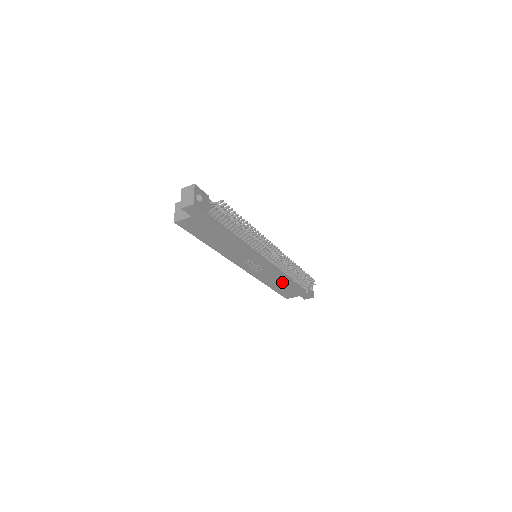
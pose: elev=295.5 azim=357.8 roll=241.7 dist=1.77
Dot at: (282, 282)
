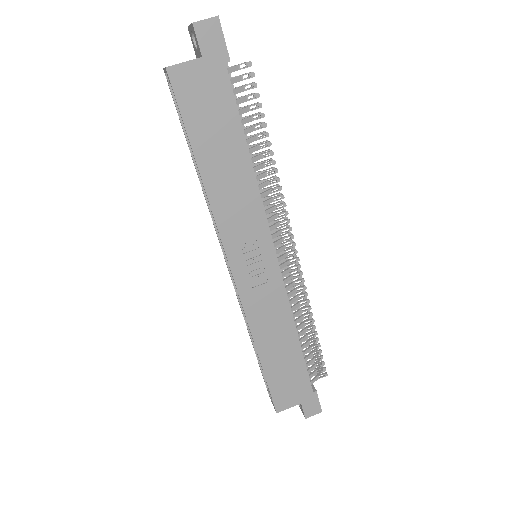
Dot at: (285, 342)
